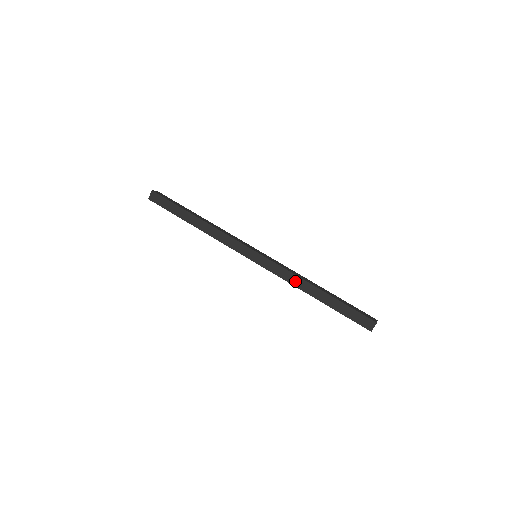
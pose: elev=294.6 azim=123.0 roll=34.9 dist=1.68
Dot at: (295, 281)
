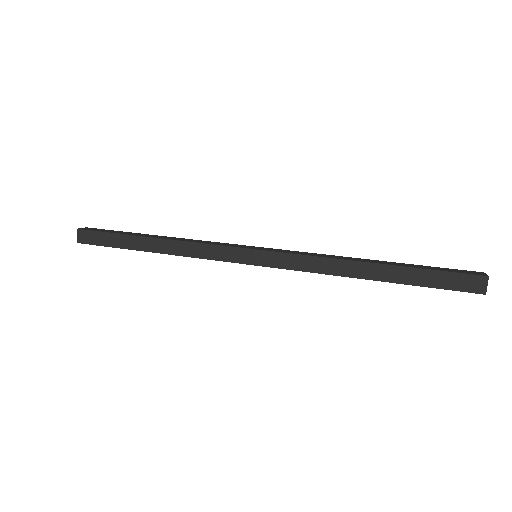
Dot at: (329, 267)
